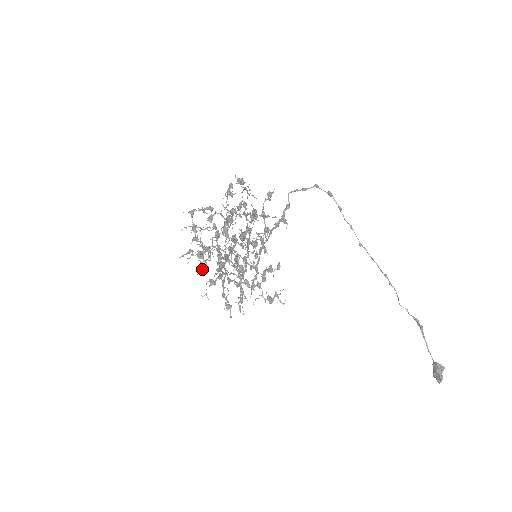
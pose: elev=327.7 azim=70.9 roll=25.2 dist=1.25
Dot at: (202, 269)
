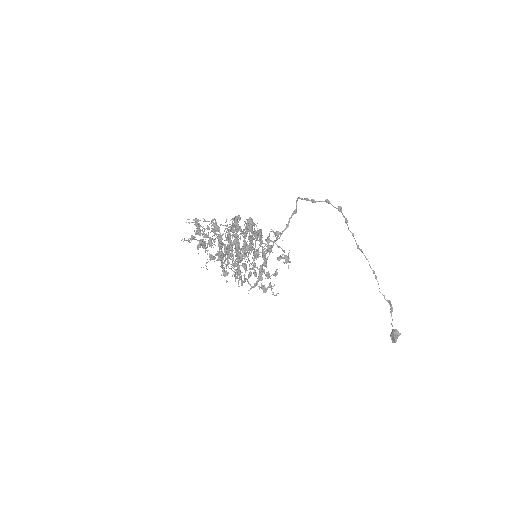
Dot at: (203, 248)
